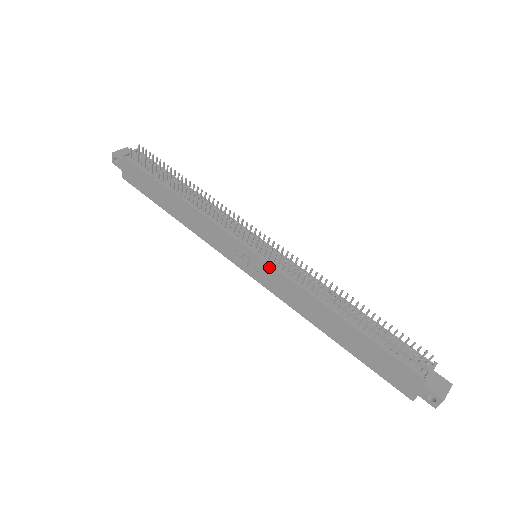
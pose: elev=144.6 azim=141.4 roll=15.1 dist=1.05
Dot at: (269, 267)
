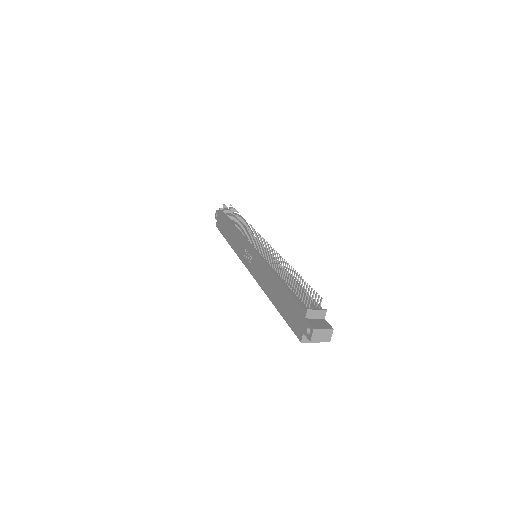
Dot at: (255, 254)
